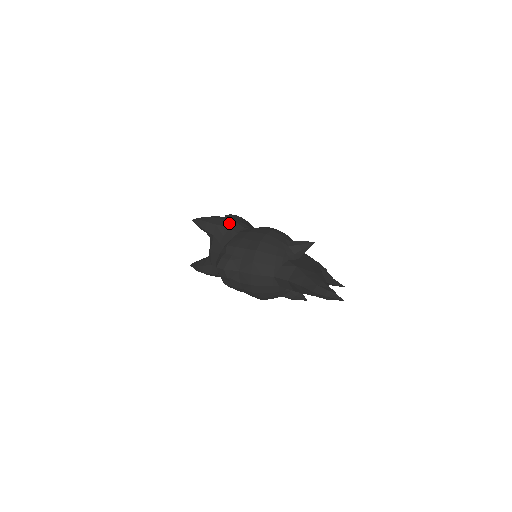
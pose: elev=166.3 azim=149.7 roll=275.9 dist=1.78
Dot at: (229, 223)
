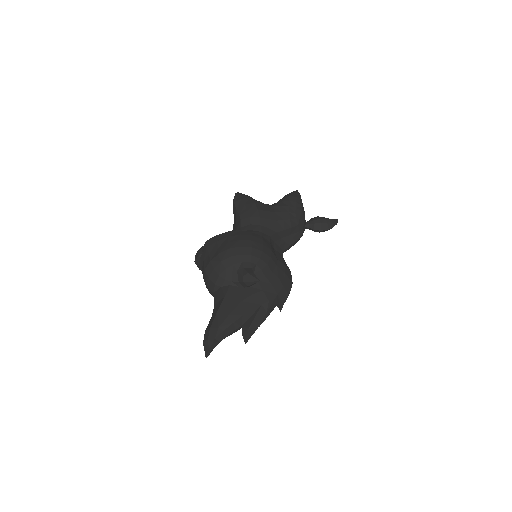
Dot at: (245, 213)
